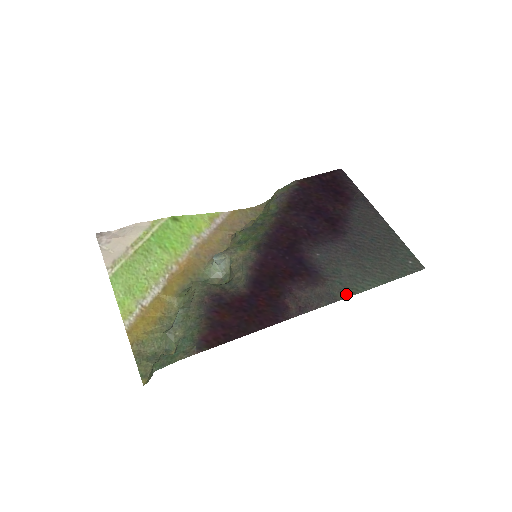
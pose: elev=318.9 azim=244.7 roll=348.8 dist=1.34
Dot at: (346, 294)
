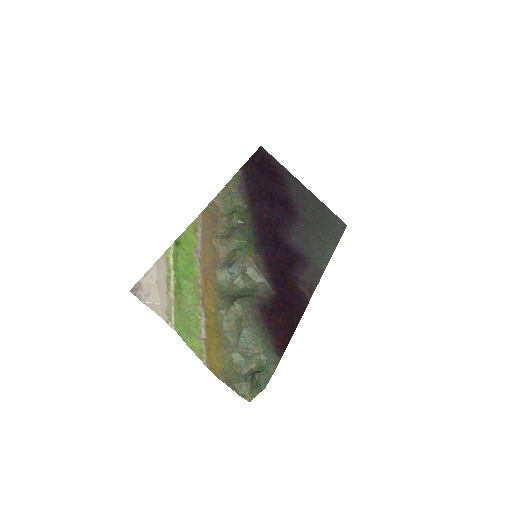
Dot at: (324, 265)
